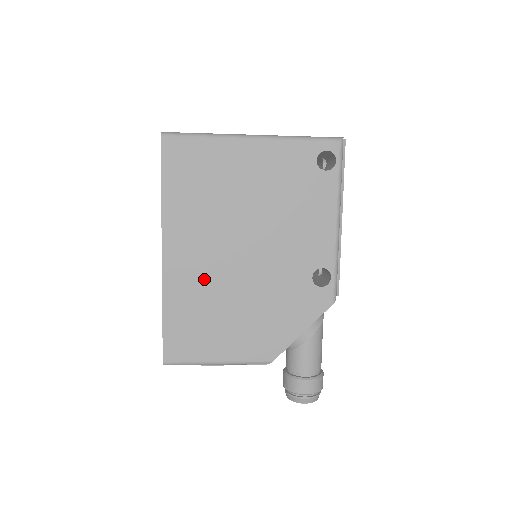
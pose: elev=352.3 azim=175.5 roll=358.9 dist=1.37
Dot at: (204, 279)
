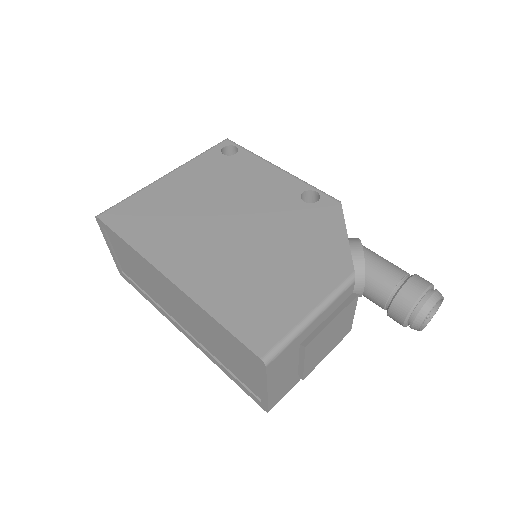
Dot at: (223, 266)
